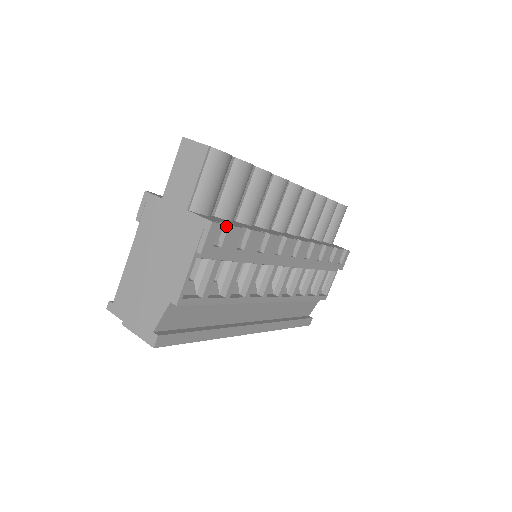
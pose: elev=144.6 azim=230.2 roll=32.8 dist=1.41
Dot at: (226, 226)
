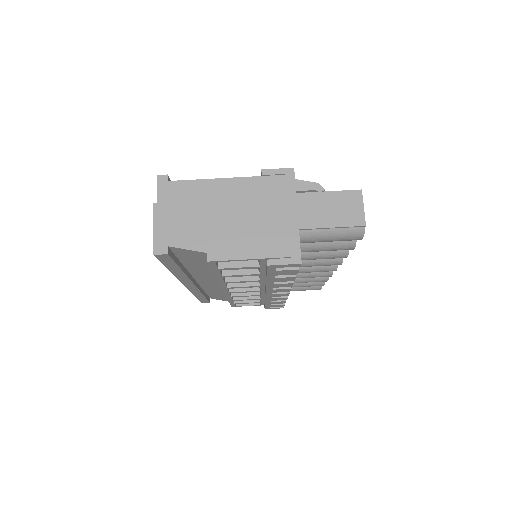
Dot at: occluded
